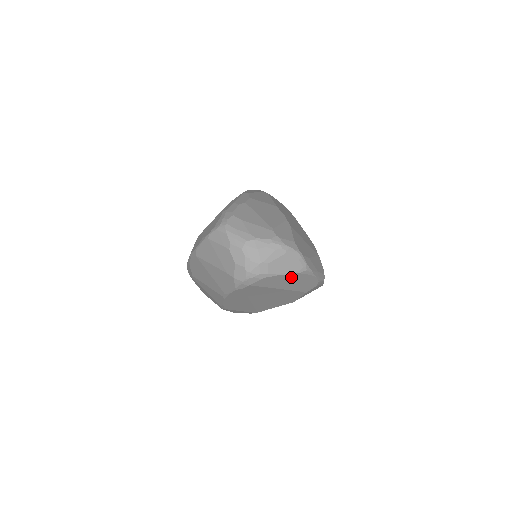
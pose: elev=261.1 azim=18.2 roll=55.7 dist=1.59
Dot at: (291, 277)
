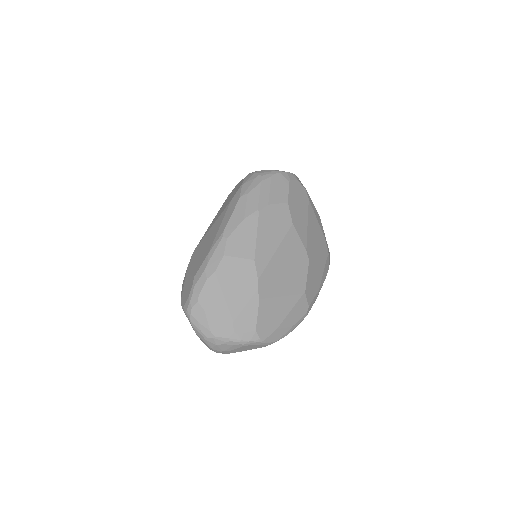
Dot at: occluded
